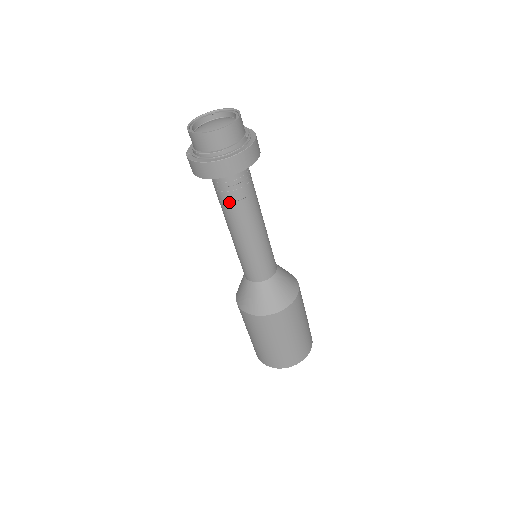
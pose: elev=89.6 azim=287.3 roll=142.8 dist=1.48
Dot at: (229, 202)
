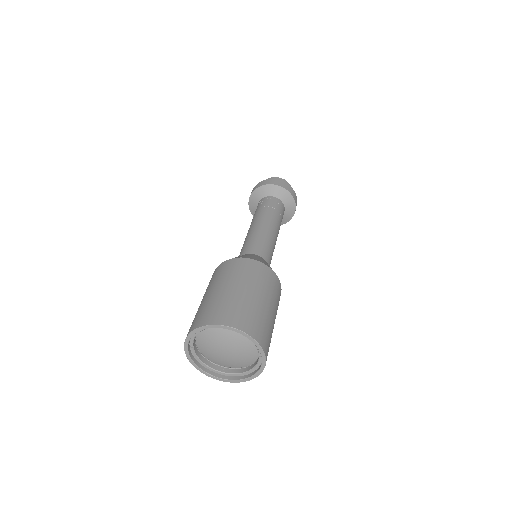
Dot at: (261, 207)
